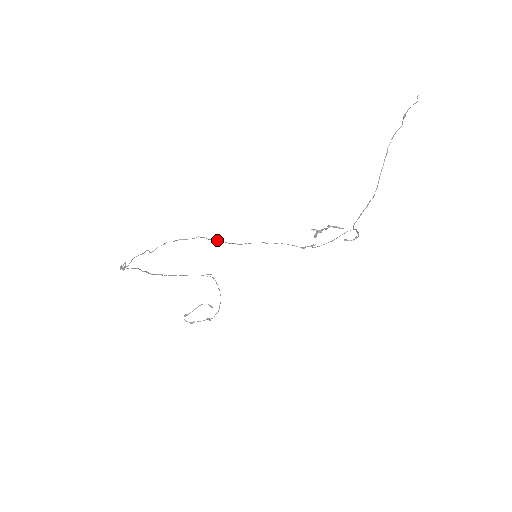
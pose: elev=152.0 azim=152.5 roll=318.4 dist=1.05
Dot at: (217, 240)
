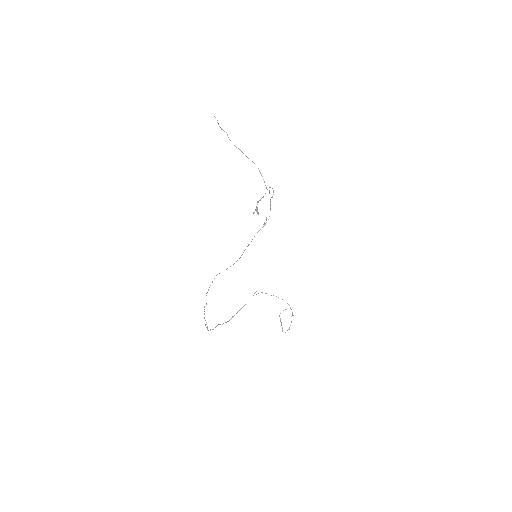
Dot at: (226, 269)
